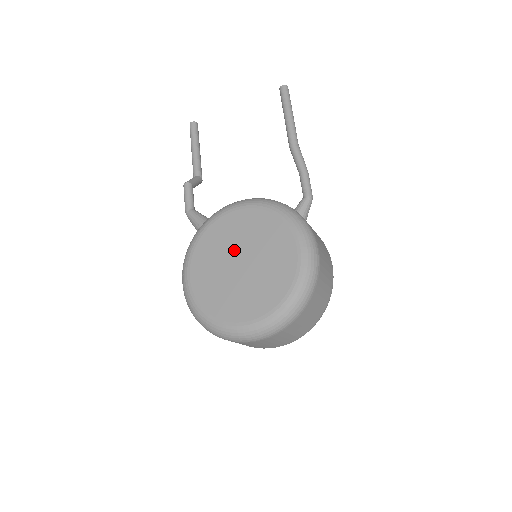
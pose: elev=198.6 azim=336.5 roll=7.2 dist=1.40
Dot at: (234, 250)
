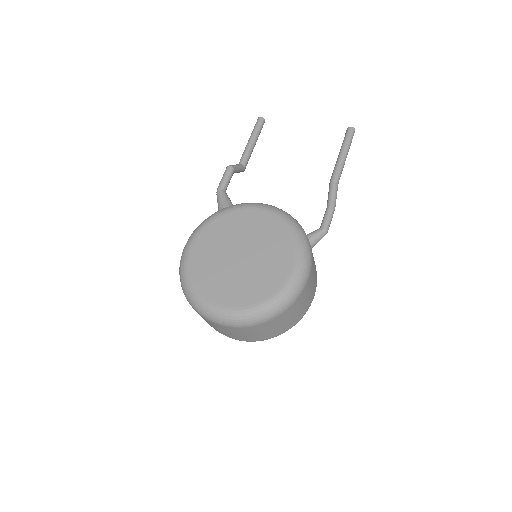
Dot at: (241, 242)
